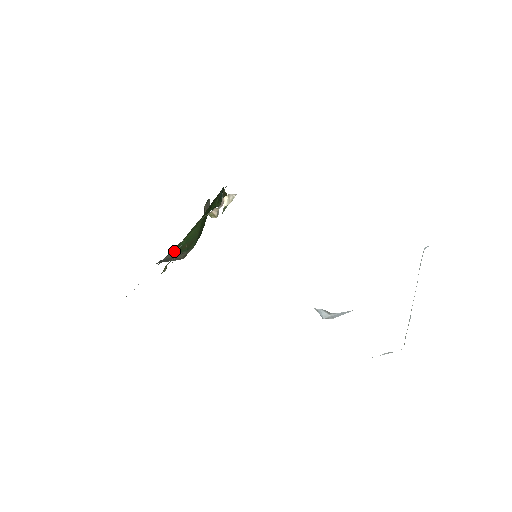
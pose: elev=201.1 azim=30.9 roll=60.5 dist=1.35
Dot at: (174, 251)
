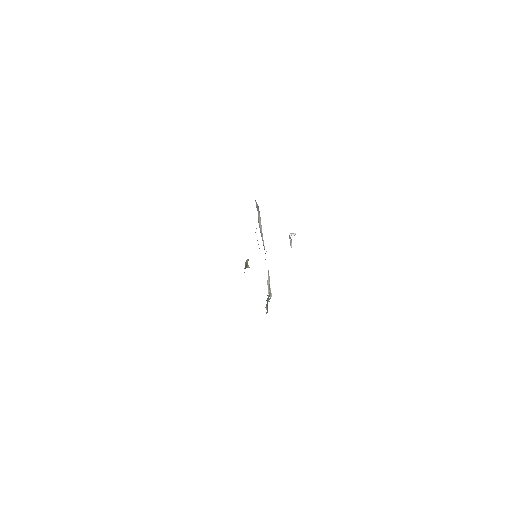
Dot at: occluded
